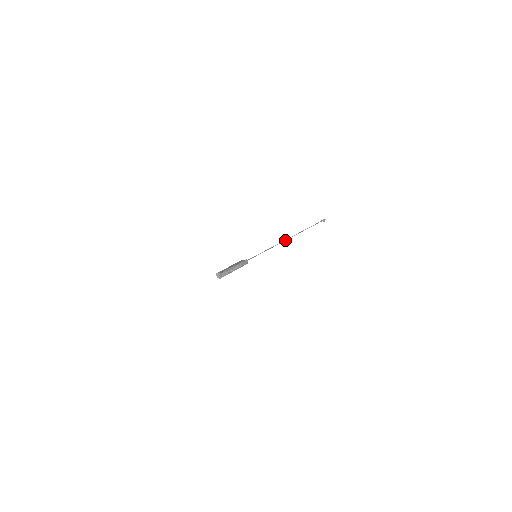
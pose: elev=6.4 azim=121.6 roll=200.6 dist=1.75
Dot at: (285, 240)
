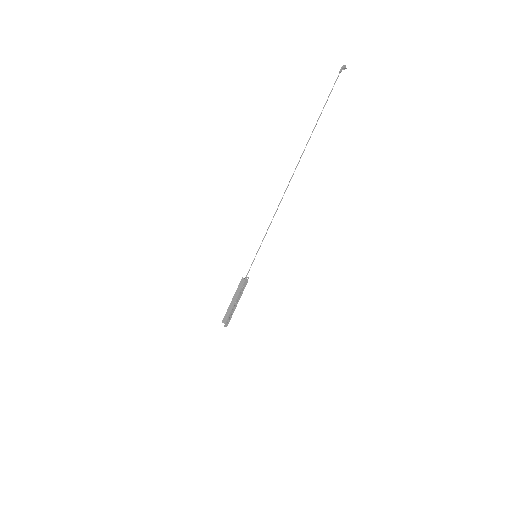
Dot at: (287, 187)
